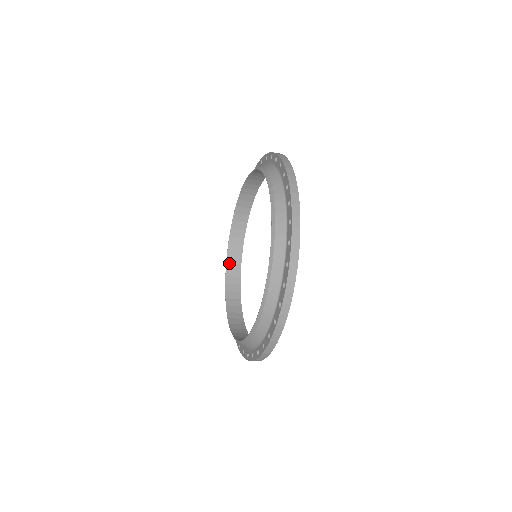
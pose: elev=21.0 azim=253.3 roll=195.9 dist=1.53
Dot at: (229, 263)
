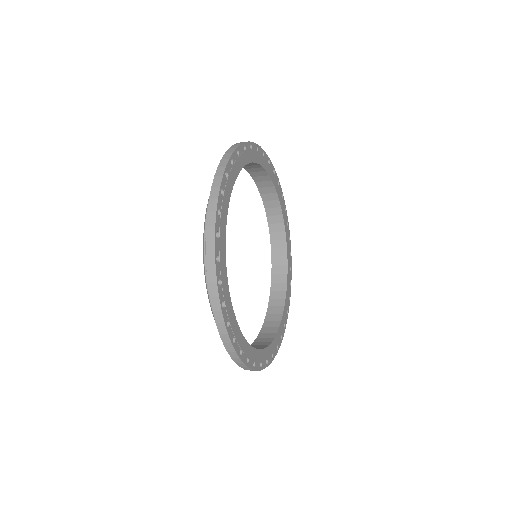
Dot at: (273, 294)
